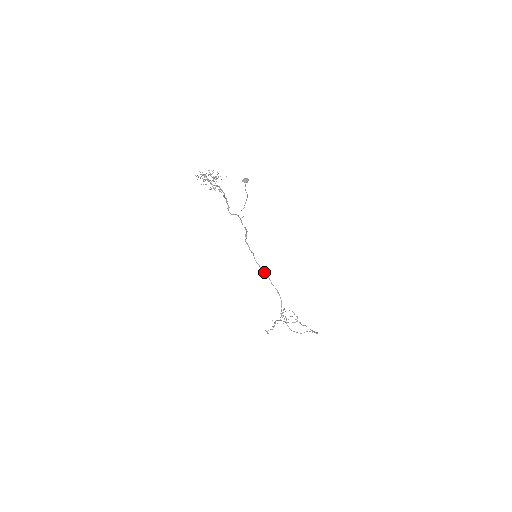
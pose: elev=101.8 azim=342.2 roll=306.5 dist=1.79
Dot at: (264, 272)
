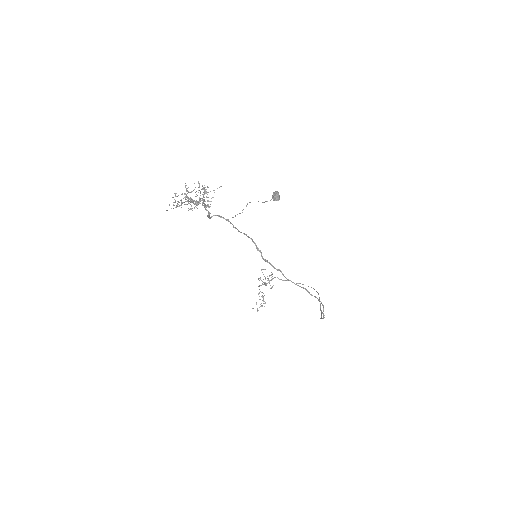
Dot at: occluded
